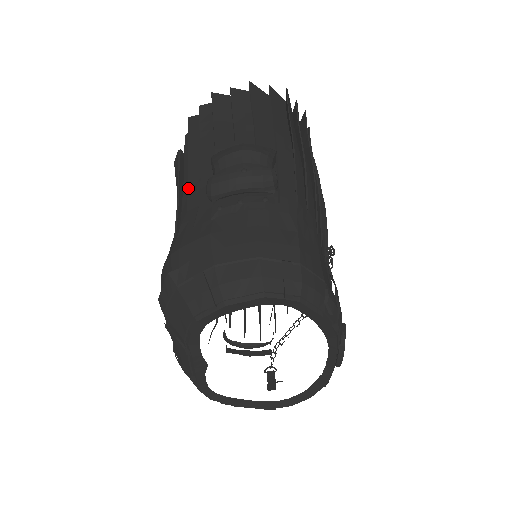
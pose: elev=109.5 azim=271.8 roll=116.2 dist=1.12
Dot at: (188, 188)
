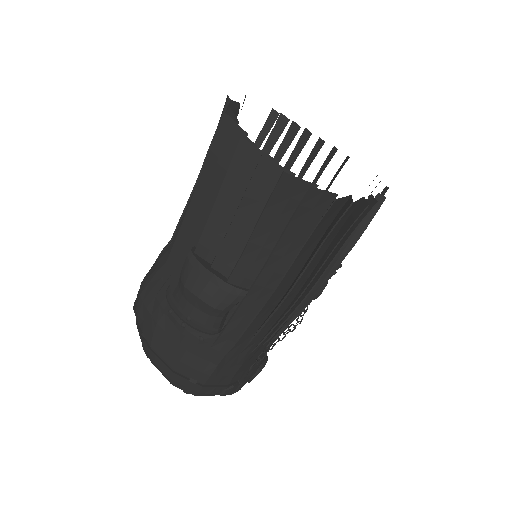
Dot at: (178, 235)
